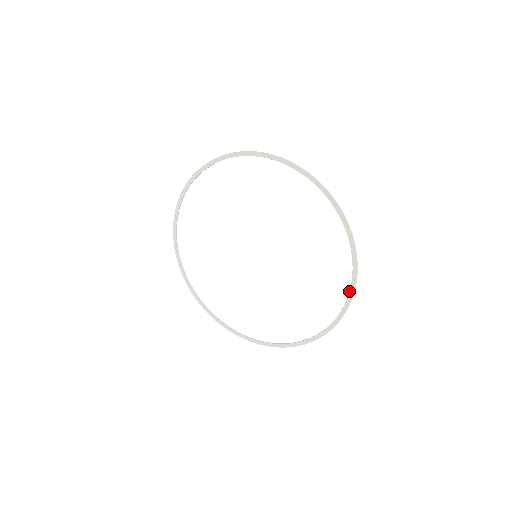
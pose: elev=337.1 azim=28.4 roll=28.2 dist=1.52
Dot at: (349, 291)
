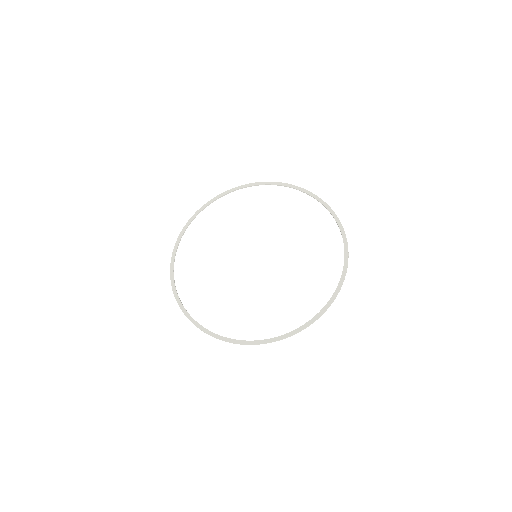
Dot at: (322, 309)
